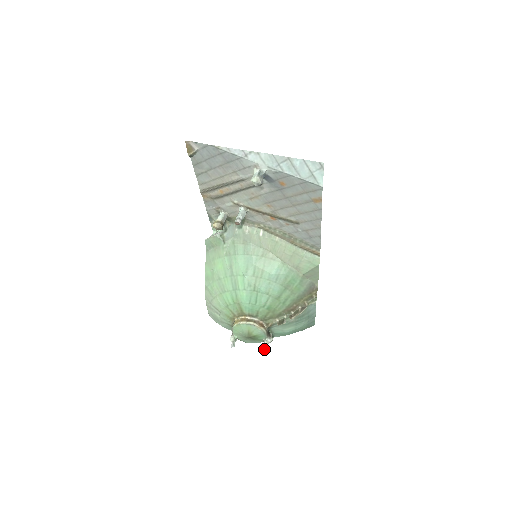
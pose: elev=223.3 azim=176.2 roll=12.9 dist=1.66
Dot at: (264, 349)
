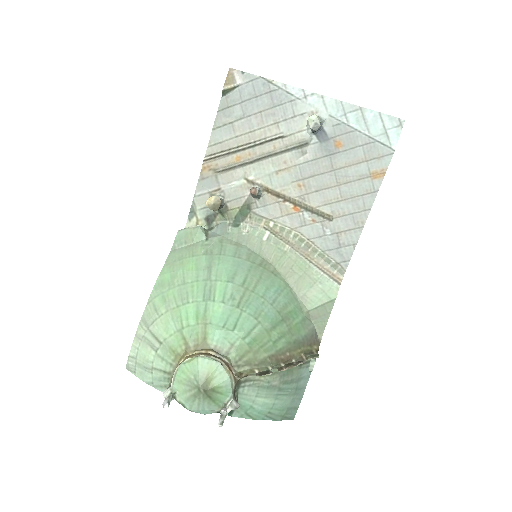
Dot at: (225, 415)
